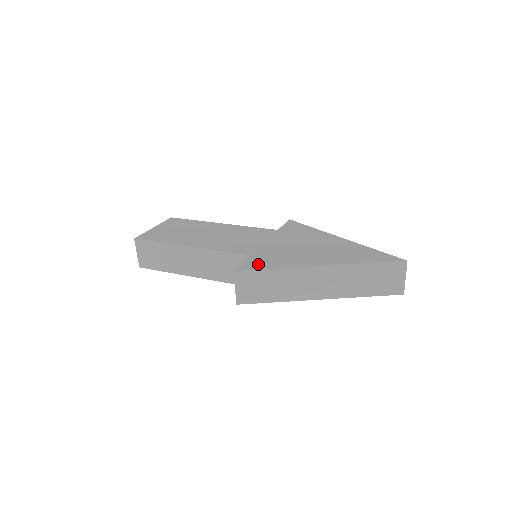
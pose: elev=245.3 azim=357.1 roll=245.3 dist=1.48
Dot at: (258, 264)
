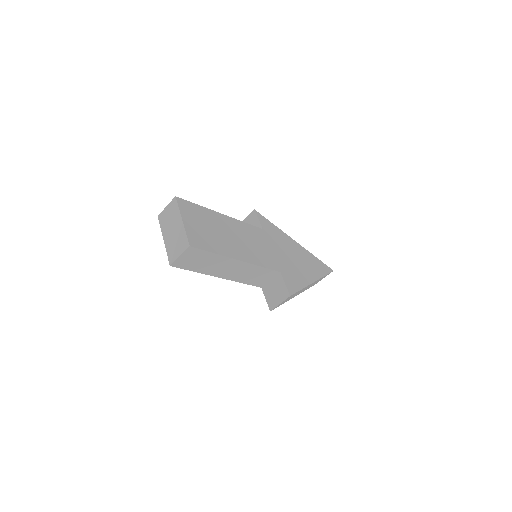
Dot at: (293, 284)
